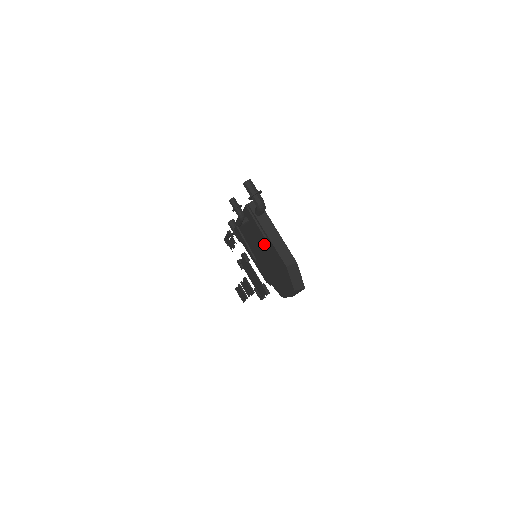
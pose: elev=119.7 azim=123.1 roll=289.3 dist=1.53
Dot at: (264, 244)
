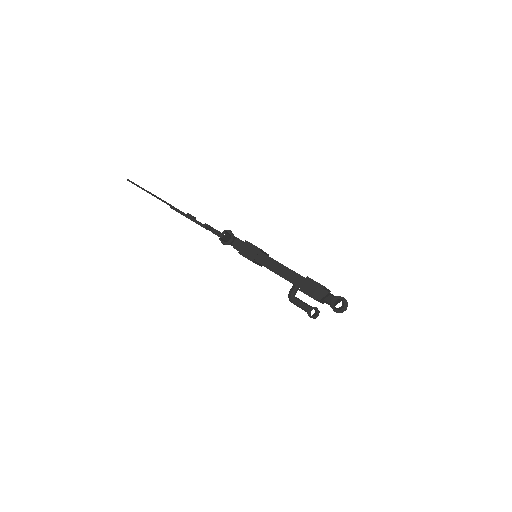
Dot at: occluded
